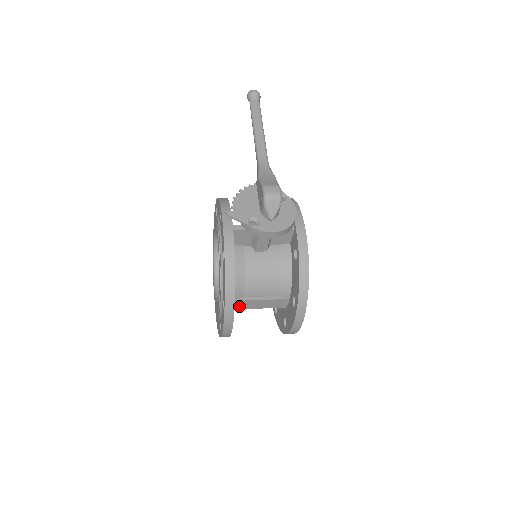
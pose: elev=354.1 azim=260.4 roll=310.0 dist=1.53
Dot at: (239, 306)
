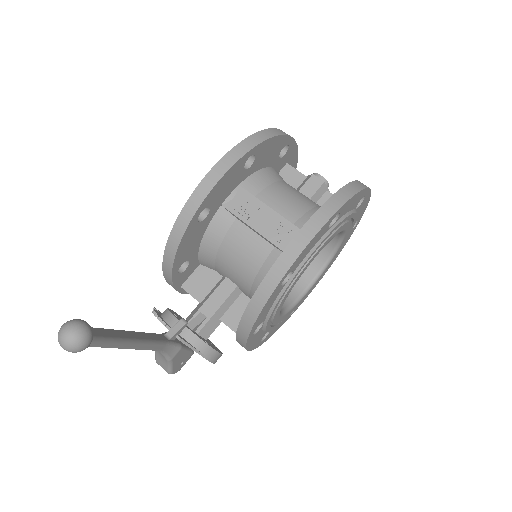
Dot at: occluded
